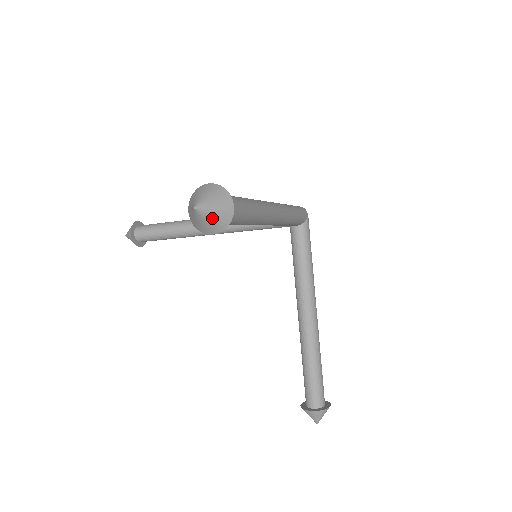
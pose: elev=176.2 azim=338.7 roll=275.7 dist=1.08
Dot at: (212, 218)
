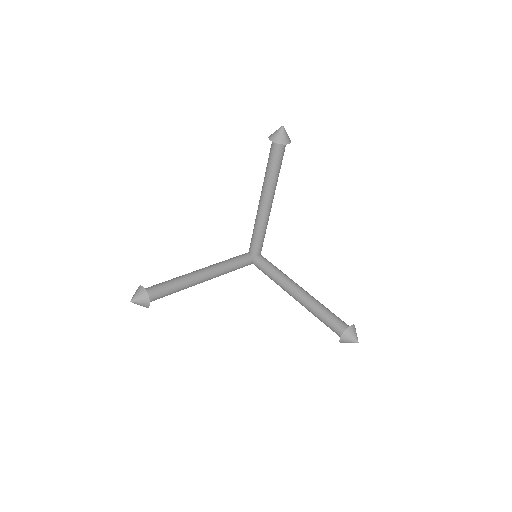
Dot at: (287, 134)
